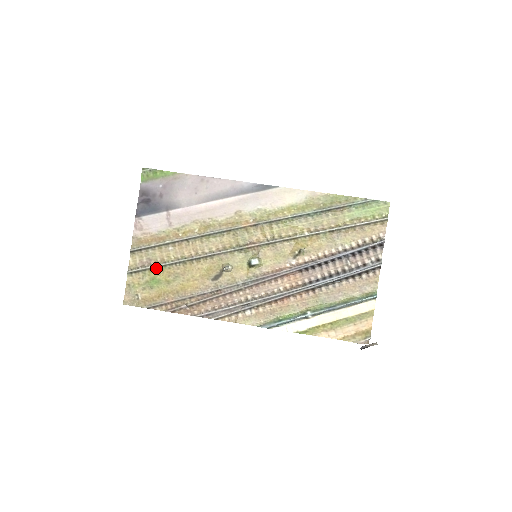
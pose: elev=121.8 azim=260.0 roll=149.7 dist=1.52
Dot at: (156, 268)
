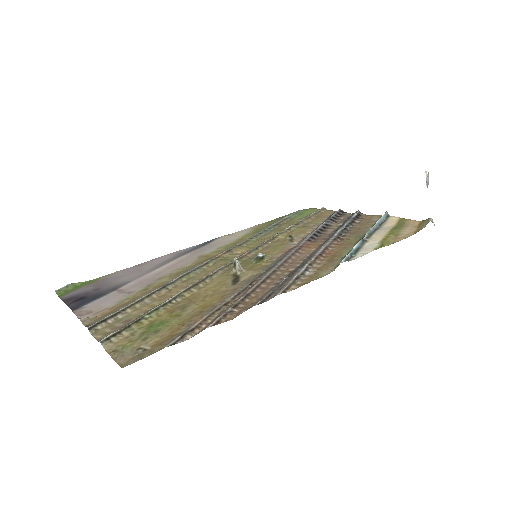
Dot at: (145, 317)
